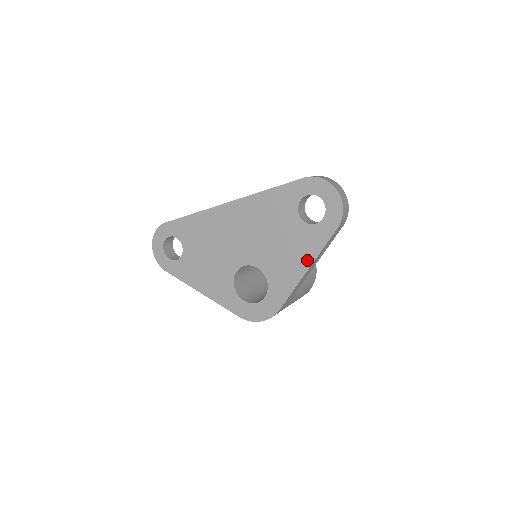
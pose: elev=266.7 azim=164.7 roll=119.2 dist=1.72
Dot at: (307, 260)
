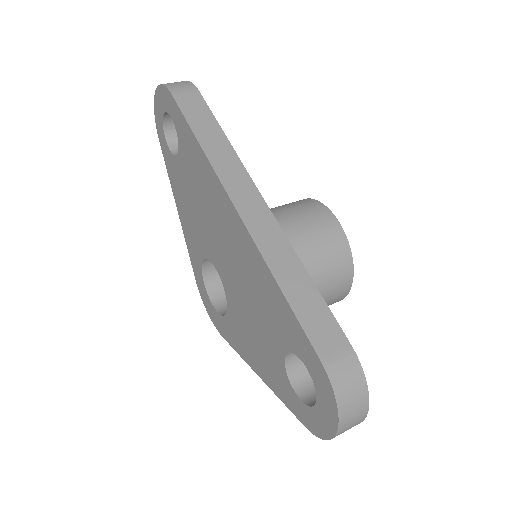
Dot at: (263, 375)
